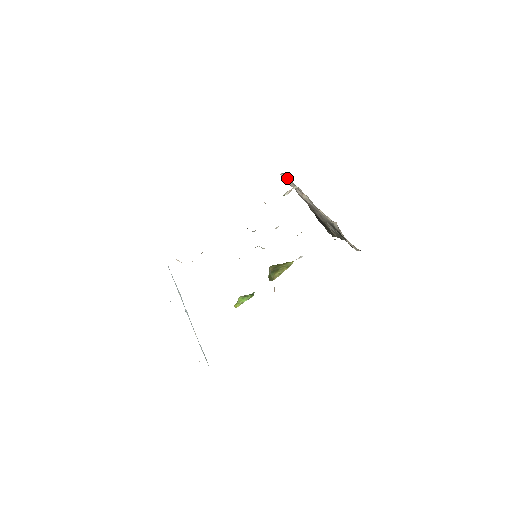
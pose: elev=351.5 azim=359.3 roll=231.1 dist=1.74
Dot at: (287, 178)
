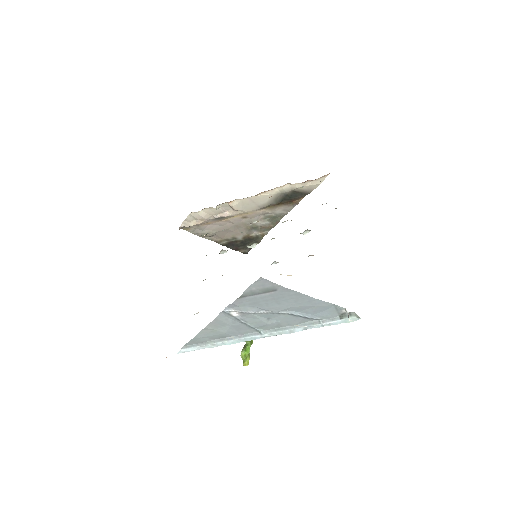
Dot at: (197, 214)
